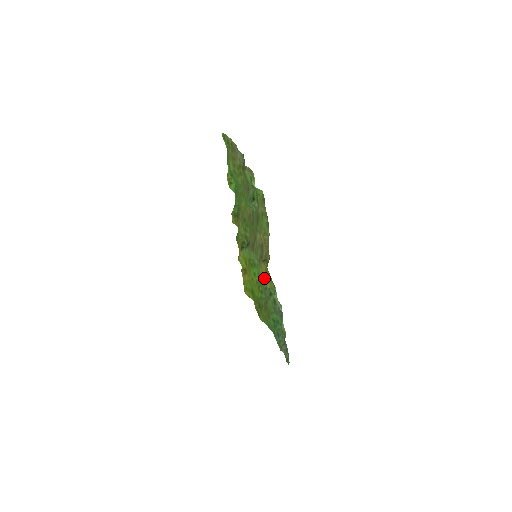
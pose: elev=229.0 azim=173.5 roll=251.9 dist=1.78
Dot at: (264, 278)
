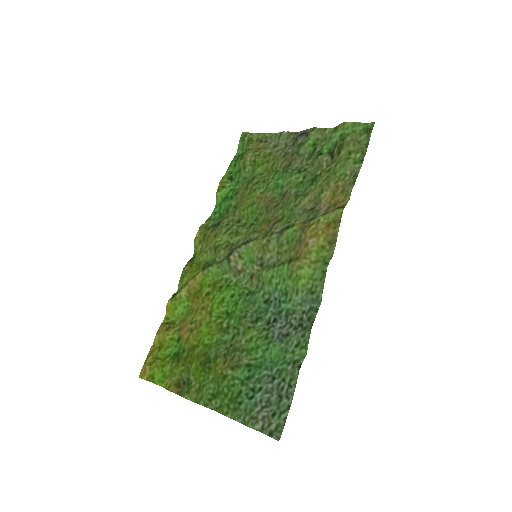
Dot at: (311, 244)
